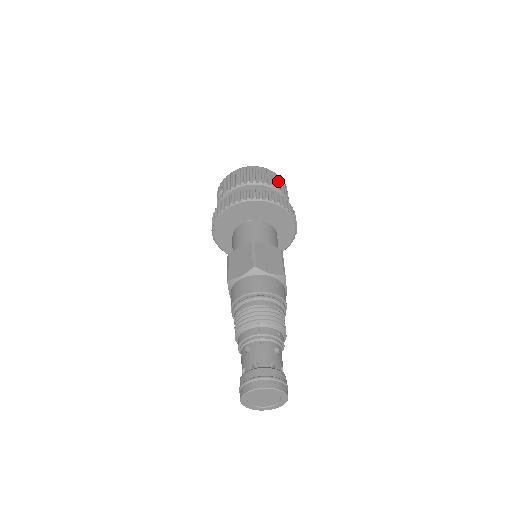
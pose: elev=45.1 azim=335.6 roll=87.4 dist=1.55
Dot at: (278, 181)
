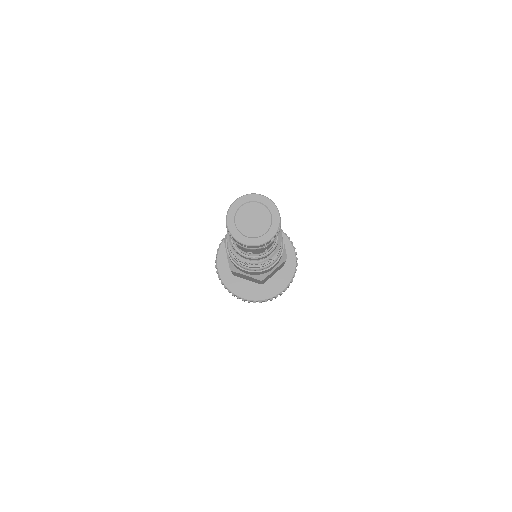
Dot at: occluded
